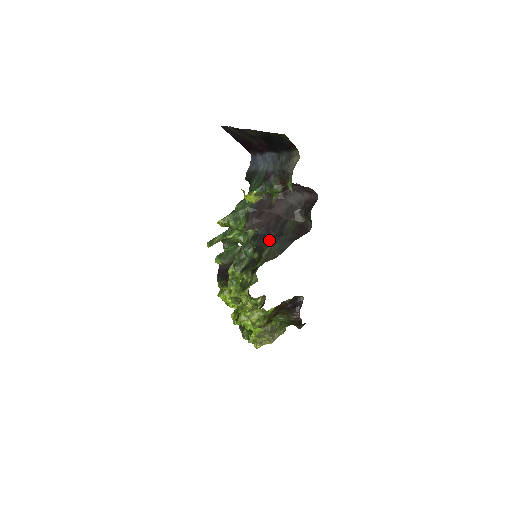
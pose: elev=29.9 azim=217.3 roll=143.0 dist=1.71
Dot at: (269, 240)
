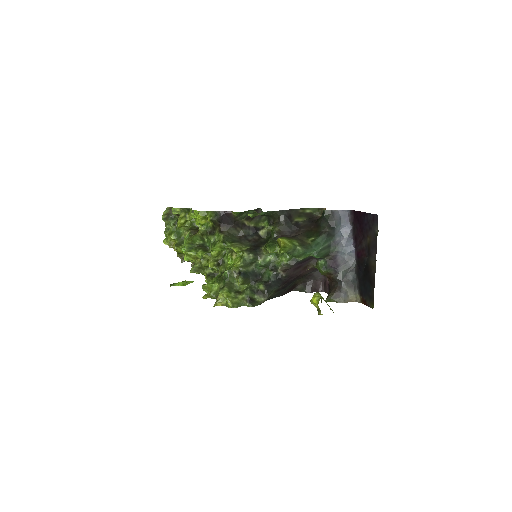
Dot at: (278, 288)
